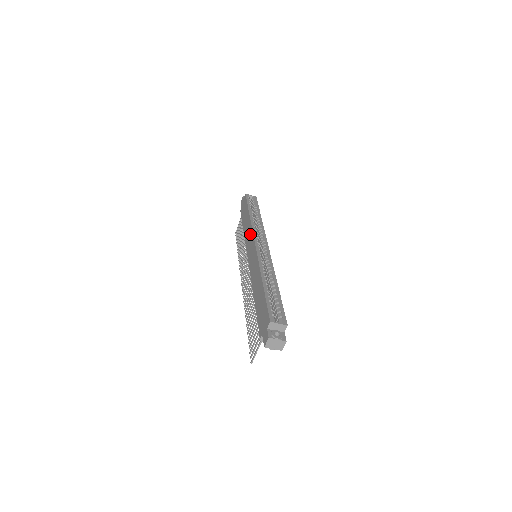
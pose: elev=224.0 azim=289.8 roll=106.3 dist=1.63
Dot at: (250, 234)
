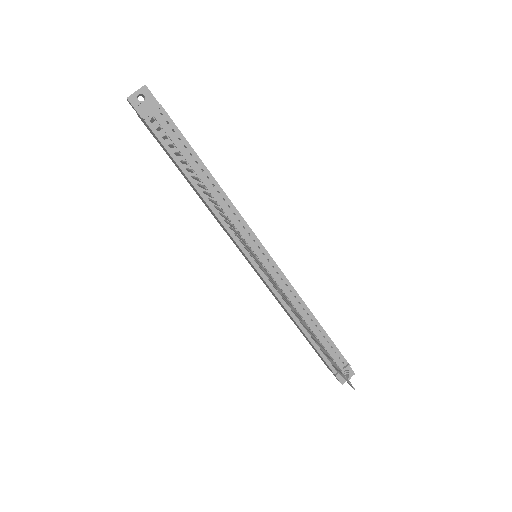
Dot at: (266, 286)
